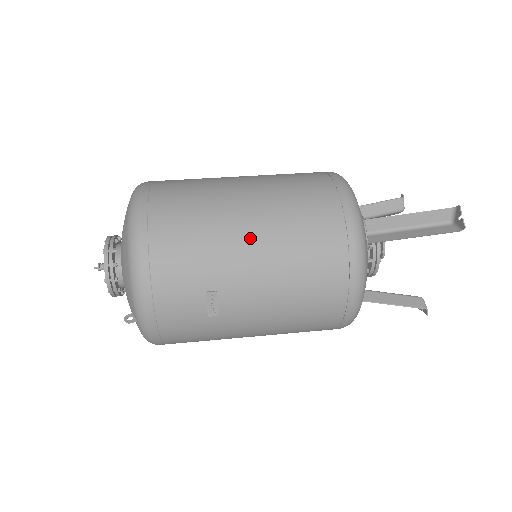
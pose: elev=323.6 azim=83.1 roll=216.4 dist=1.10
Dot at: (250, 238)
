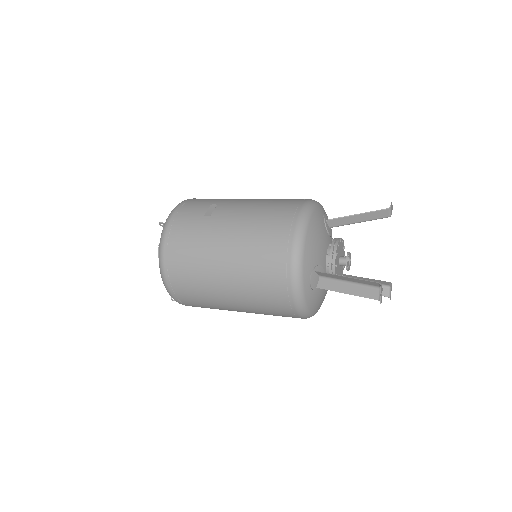
Dot at: occluded
